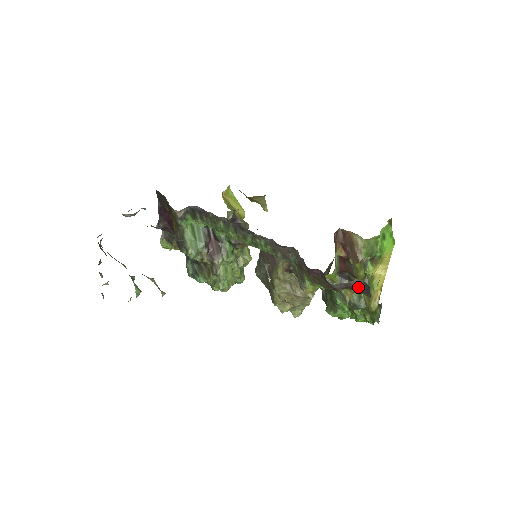
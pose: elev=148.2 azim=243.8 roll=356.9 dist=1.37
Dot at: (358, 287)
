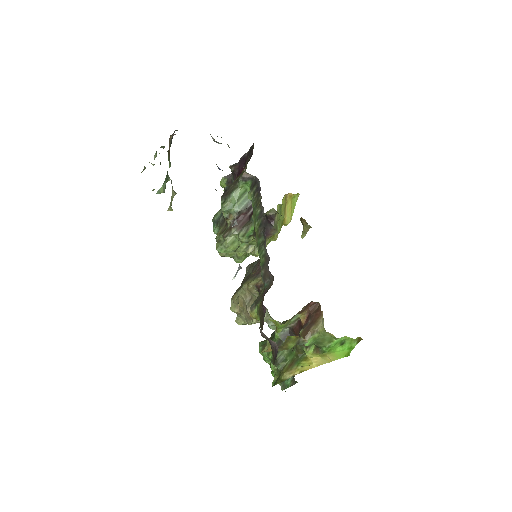
Dot at: (274, 349)
